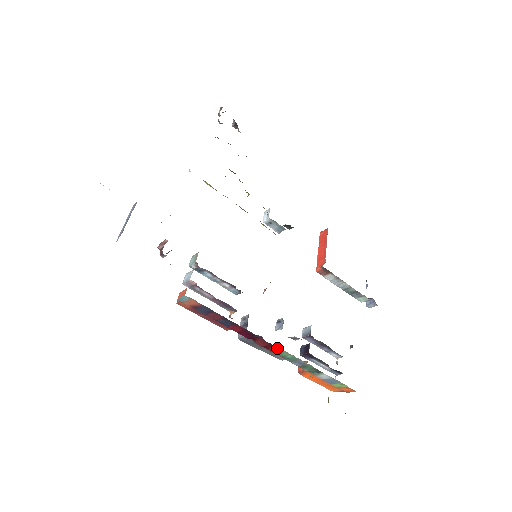
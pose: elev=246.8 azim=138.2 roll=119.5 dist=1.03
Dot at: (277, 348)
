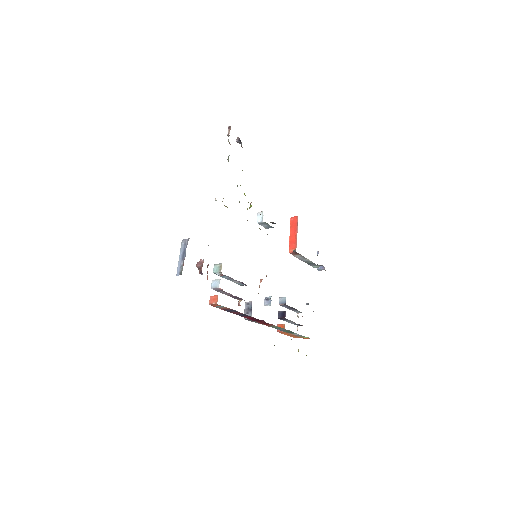
Dot at: (271, 325)
